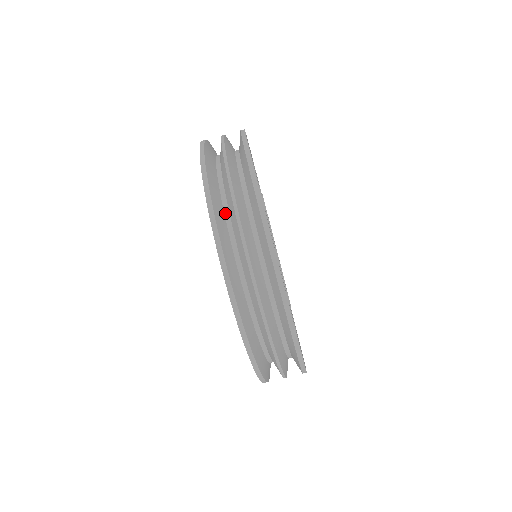
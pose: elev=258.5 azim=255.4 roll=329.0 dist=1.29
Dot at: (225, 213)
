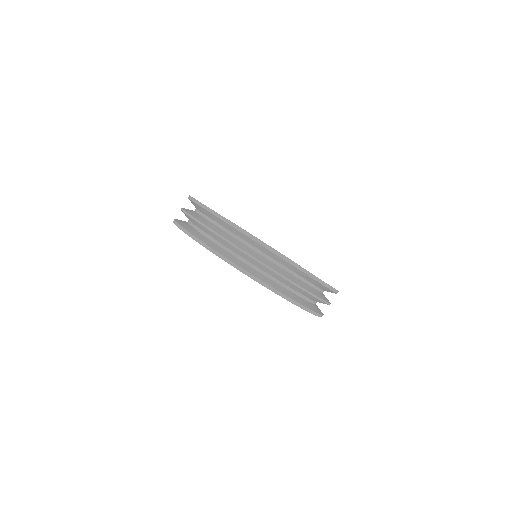
Dot at: (195, 228)
